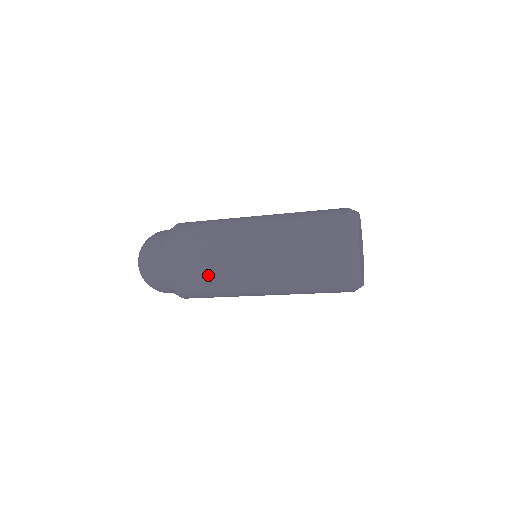
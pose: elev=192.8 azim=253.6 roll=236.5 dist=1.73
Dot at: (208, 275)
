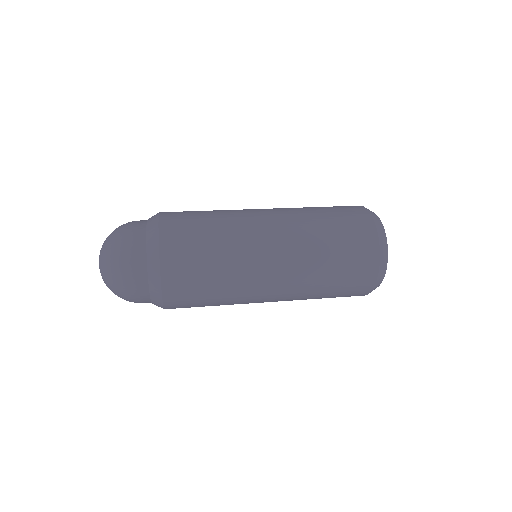
Dot at: (215, 259)
